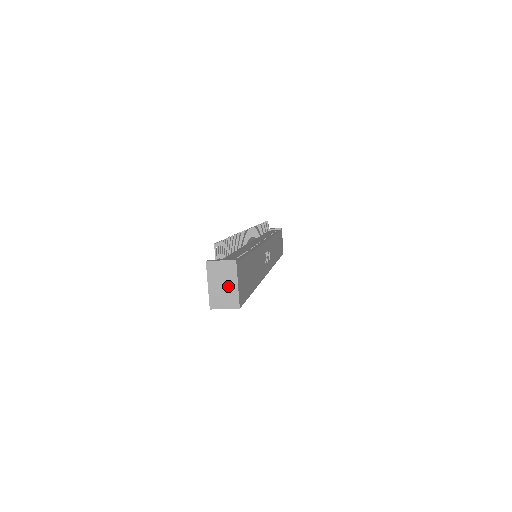
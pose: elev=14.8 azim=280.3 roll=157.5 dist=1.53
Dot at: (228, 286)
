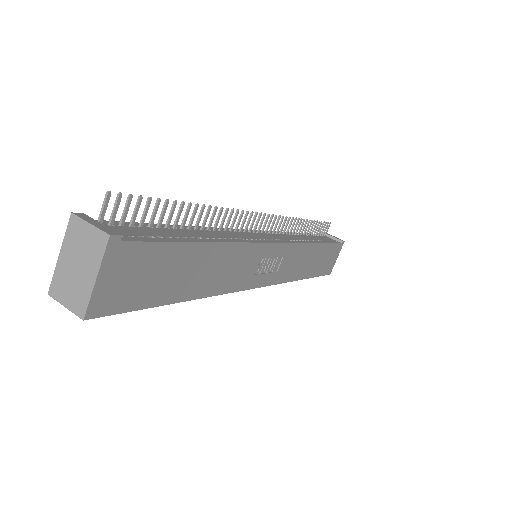
Dot at: (83, 272)
